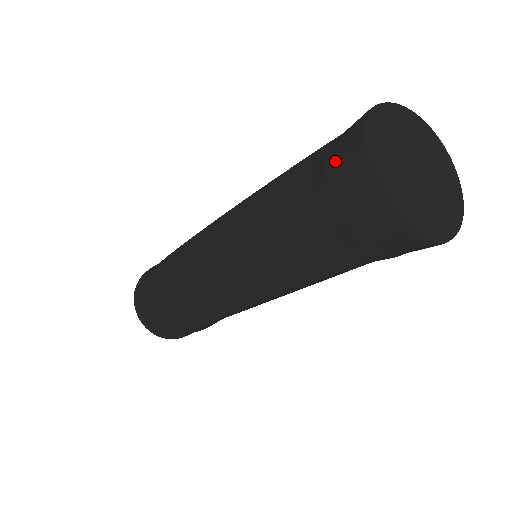
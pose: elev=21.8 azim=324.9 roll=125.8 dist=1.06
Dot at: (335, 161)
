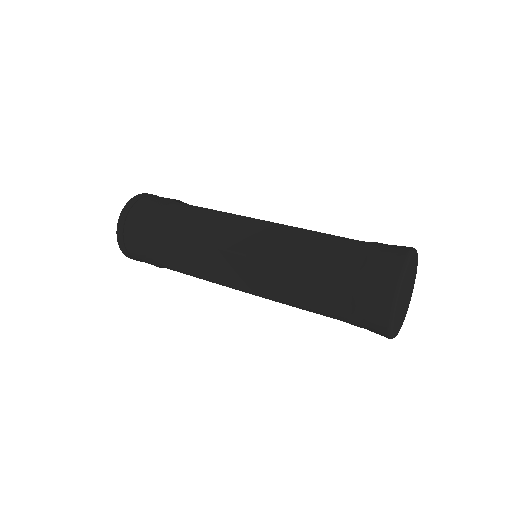
Dot at: (376, 265)
